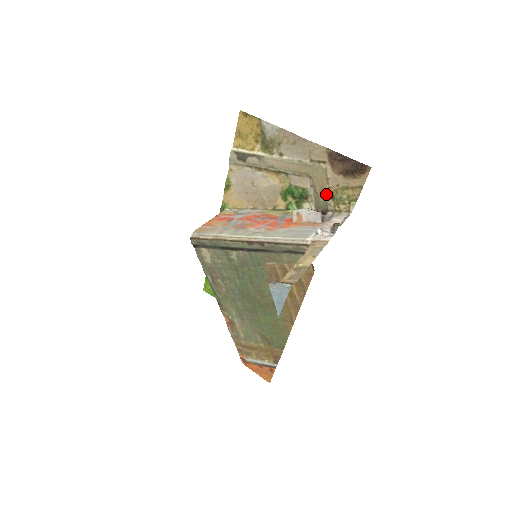
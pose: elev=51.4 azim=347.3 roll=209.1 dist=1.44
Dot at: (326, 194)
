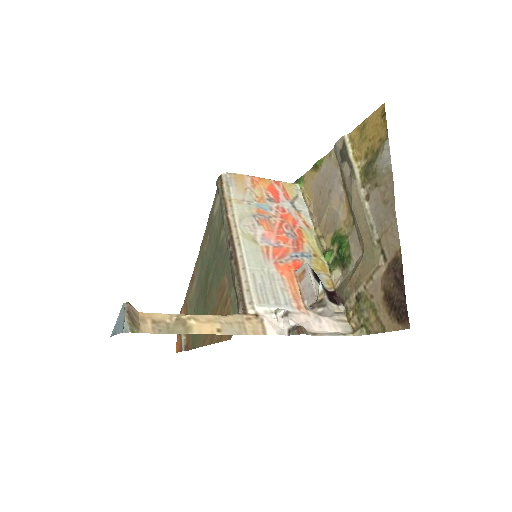
Dot at: (357, 288)
